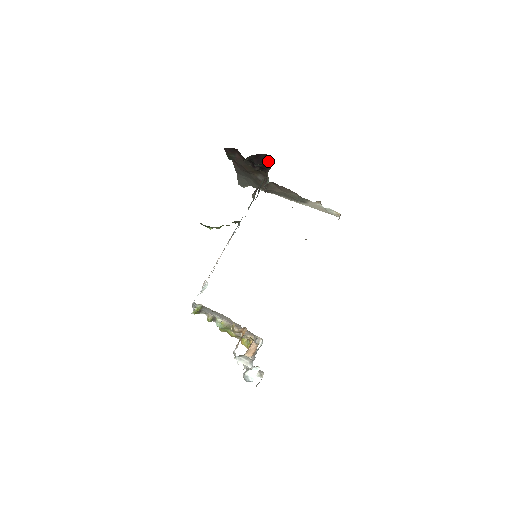
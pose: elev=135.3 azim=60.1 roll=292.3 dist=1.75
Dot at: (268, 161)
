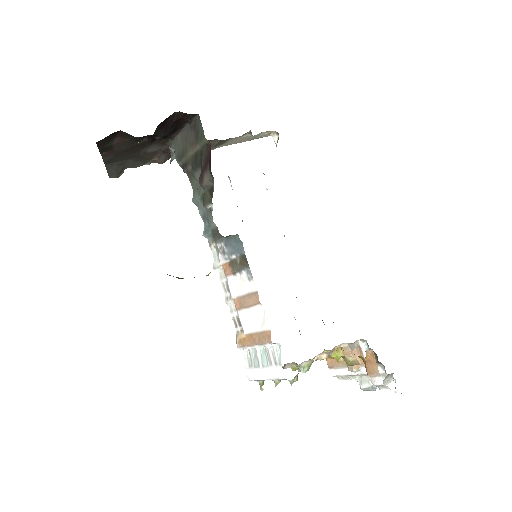
Dot at: (183, 121)
